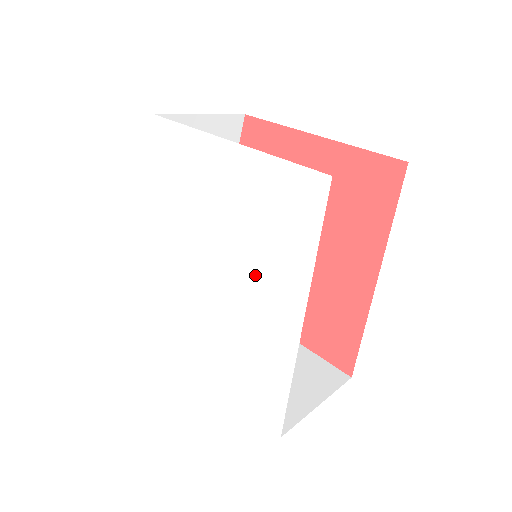
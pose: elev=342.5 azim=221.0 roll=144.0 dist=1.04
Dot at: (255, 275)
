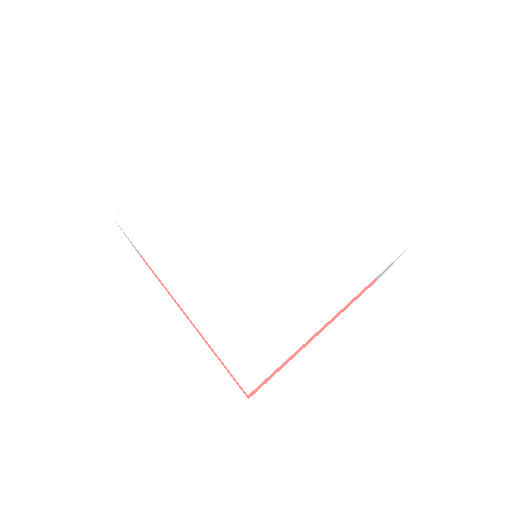
Dot at: (278, 194)
